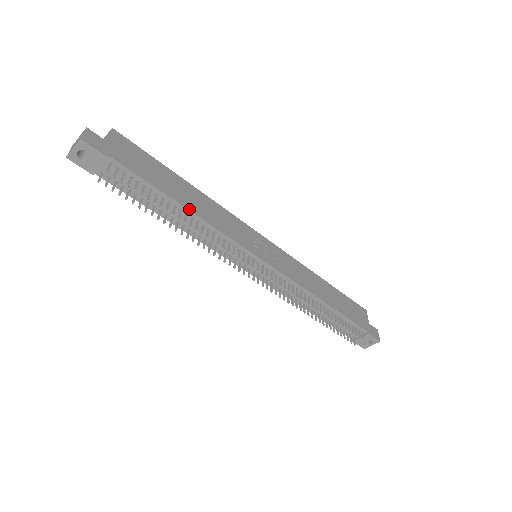
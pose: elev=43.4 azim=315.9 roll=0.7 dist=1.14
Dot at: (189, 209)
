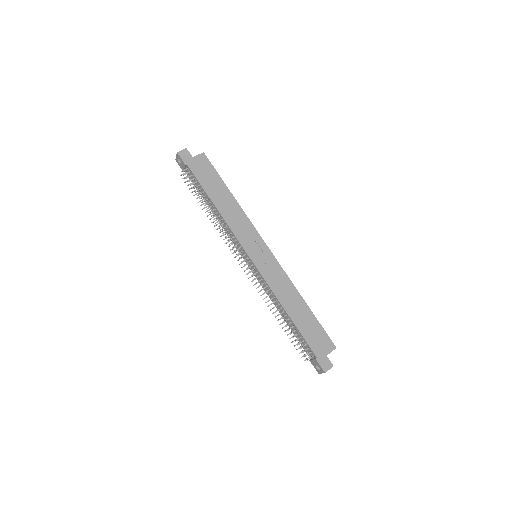
Dot at: (216, 207)
